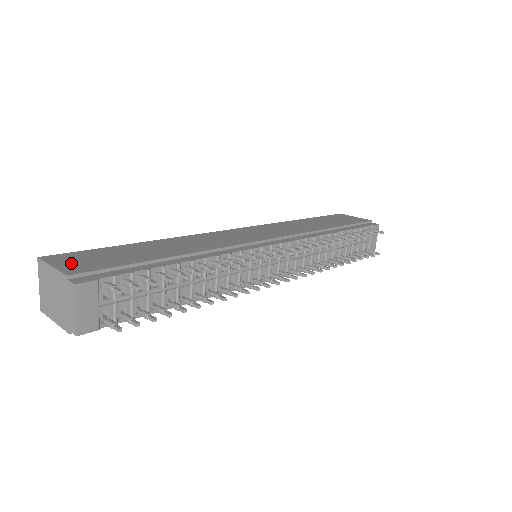
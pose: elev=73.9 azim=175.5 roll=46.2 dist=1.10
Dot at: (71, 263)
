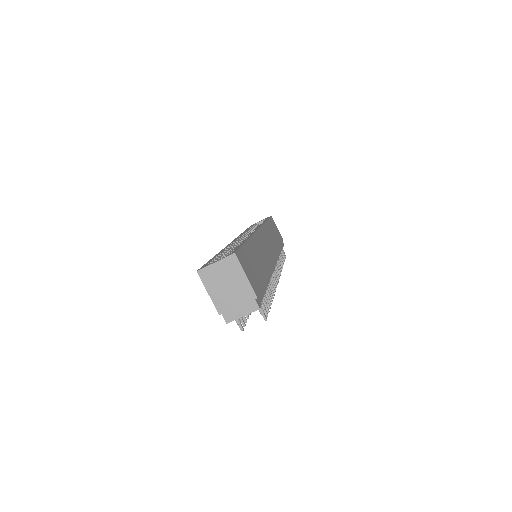
Dot at: (249, 274)
